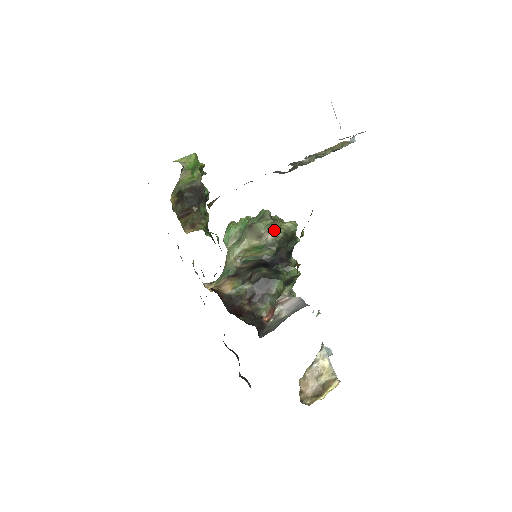
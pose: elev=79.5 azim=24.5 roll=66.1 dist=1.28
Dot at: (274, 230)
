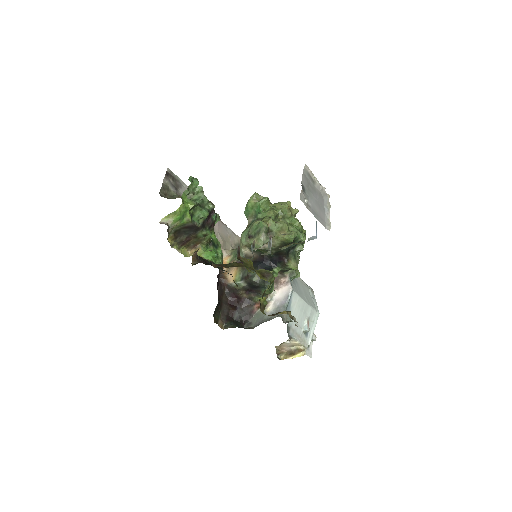
Dot at: occluded
